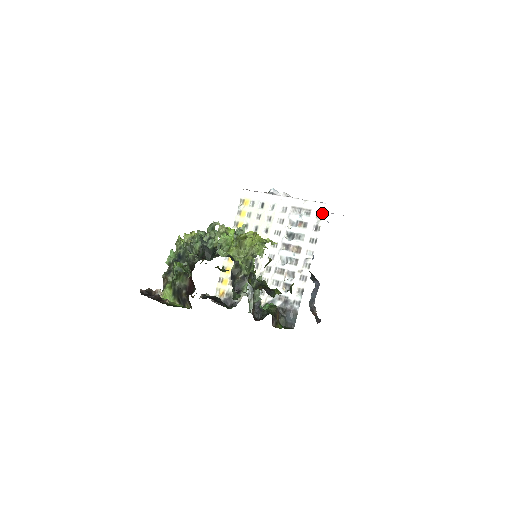
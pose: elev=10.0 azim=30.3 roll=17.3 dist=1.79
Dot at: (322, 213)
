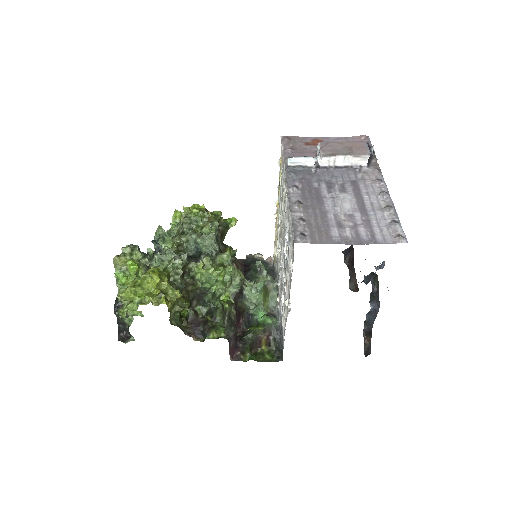
Dot at: occluded
